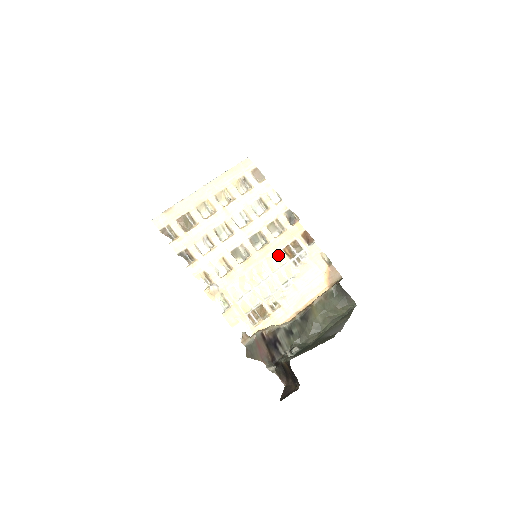
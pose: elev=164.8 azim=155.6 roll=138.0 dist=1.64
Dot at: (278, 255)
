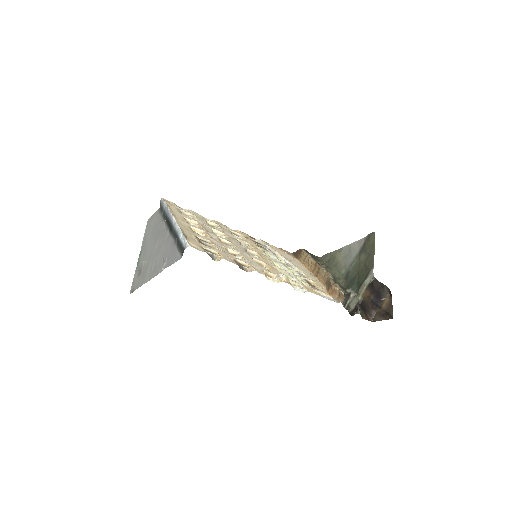
Dot at: occluded
